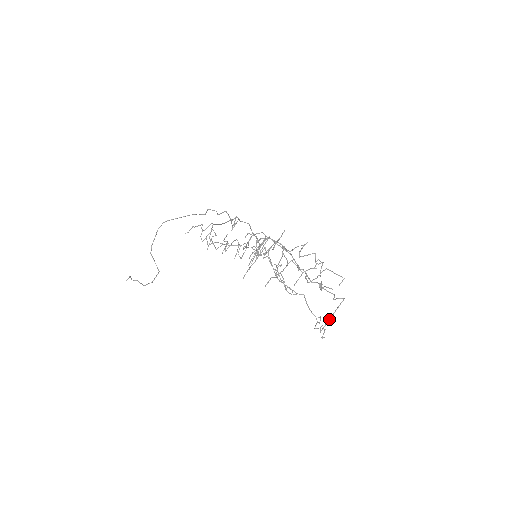
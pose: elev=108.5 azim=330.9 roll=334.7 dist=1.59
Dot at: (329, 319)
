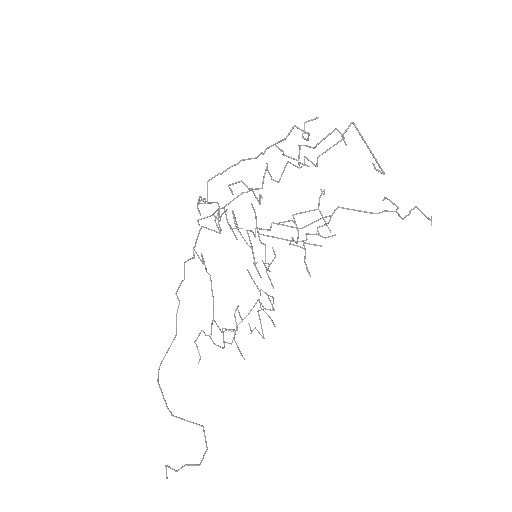
Dot at: occluded
